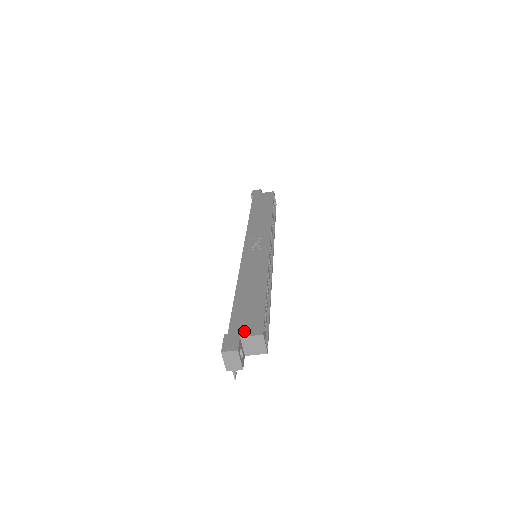
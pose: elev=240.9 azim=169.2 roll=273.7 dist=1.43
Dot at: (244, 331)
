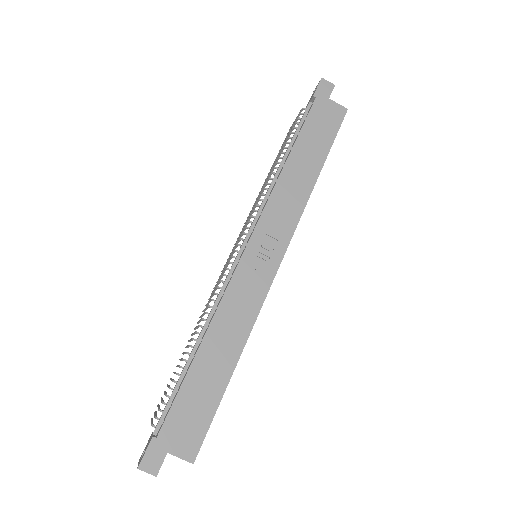
Dot at: (176, 445)
